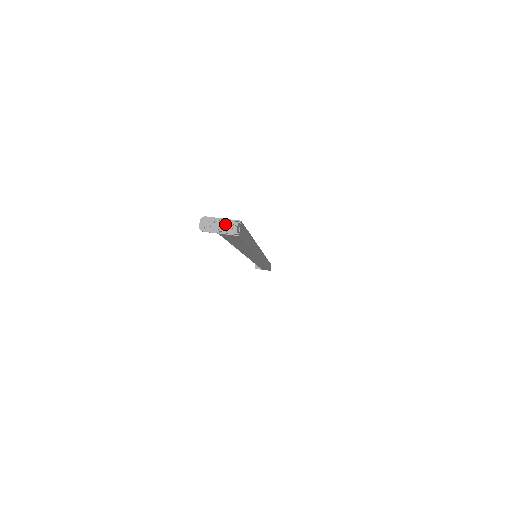
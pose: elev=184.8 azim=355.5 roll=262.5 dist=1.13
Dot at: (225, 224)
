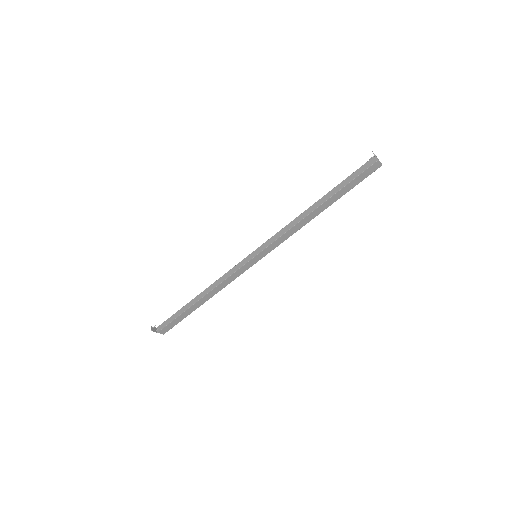
Dot at: (372, 161)
